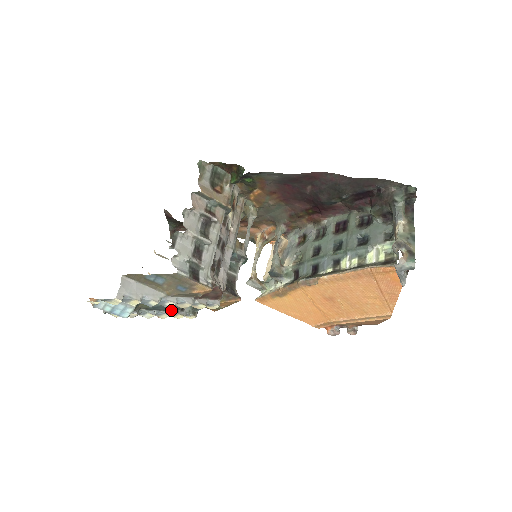
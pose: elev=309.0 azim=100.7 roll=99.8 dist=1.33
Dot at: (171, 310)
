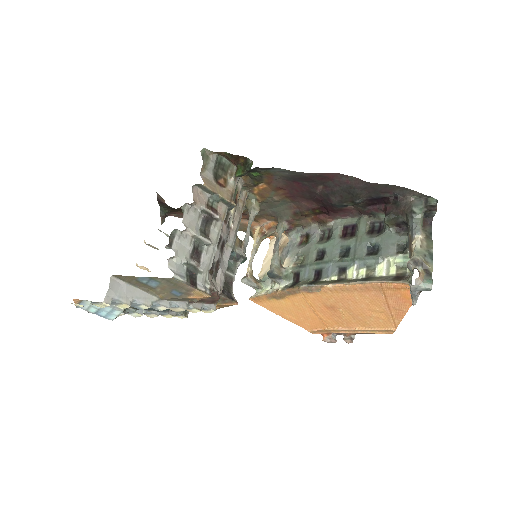
Dot at: occluded
